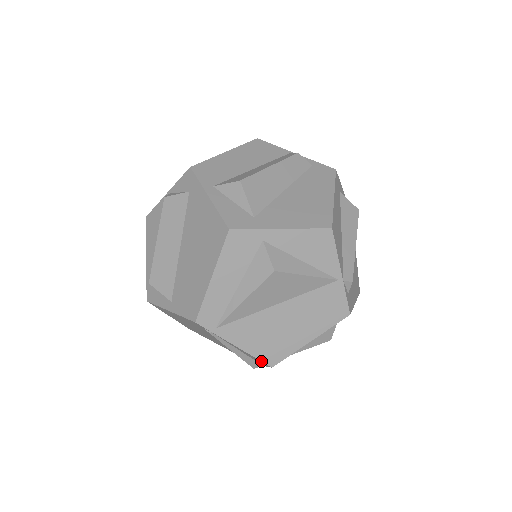
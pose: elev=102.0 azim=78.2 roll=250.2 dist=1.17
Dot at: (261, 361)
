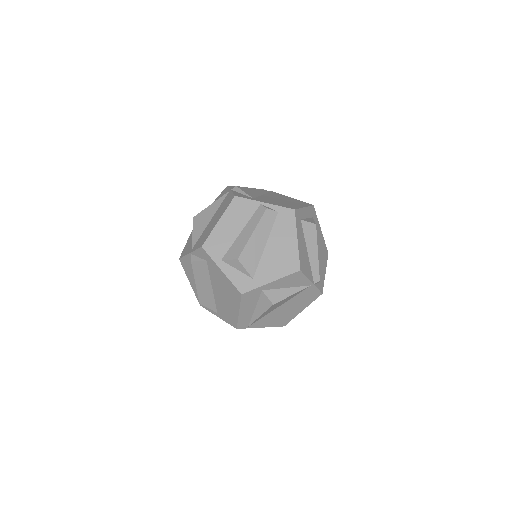
Dot at: occluded
